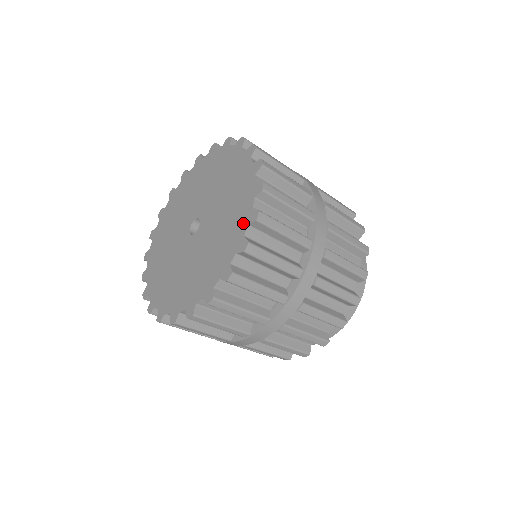
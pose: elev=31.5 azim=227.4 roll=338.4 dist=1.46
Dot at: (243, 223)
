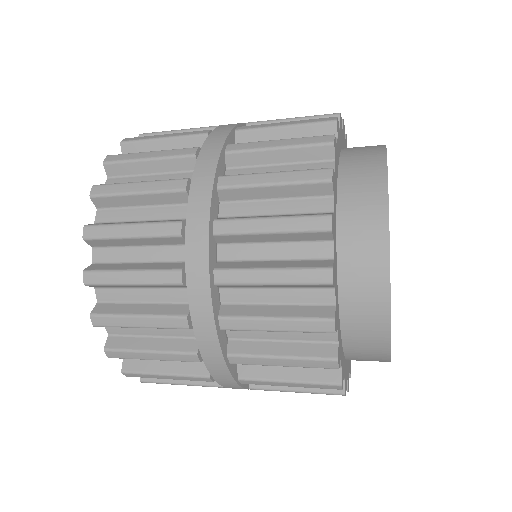
Dot at: occluded
